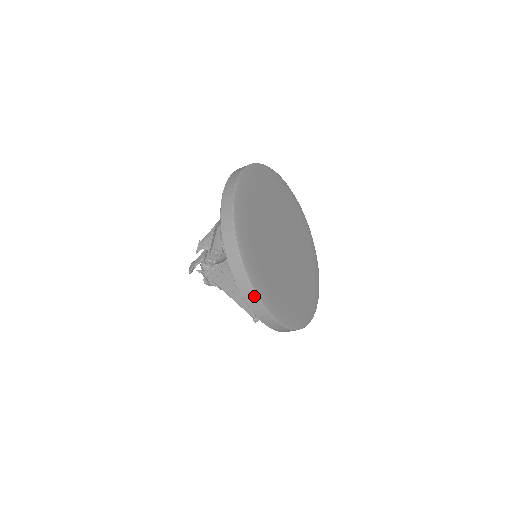
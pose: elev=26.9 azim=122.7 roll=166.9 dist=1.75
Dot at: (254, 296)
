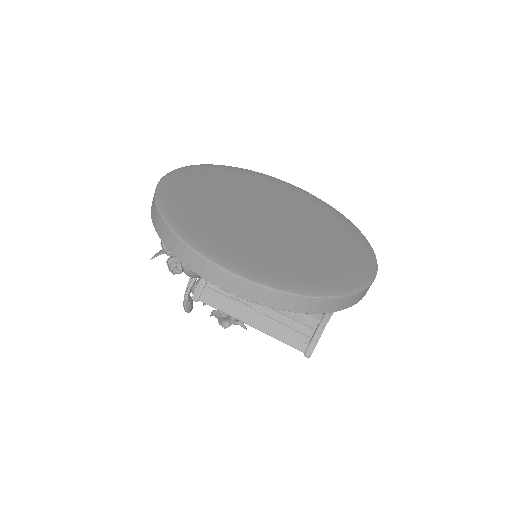
Dot at: (188, 249)
